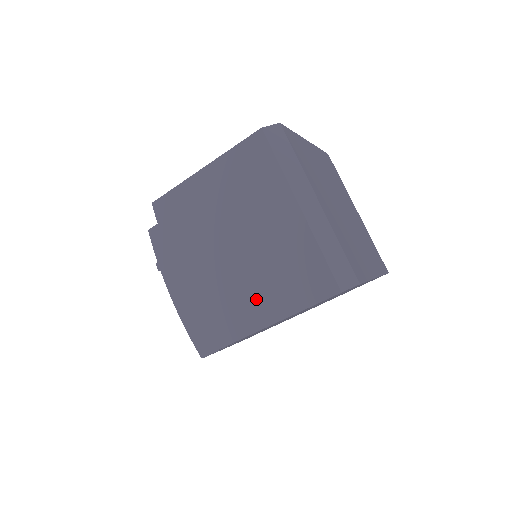
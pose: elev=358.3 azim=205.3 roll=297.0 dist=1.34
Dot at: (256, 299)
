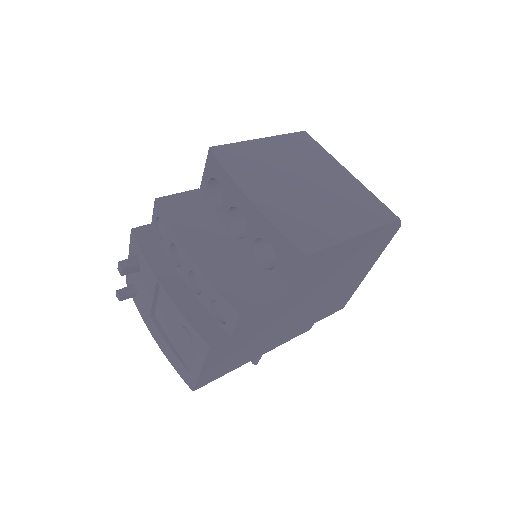
Dot at: (335, 219)
